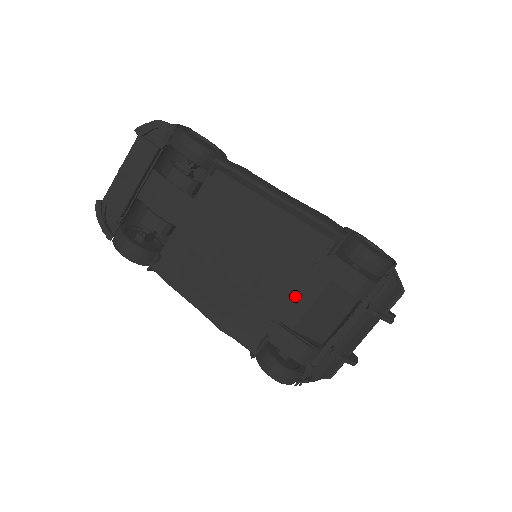
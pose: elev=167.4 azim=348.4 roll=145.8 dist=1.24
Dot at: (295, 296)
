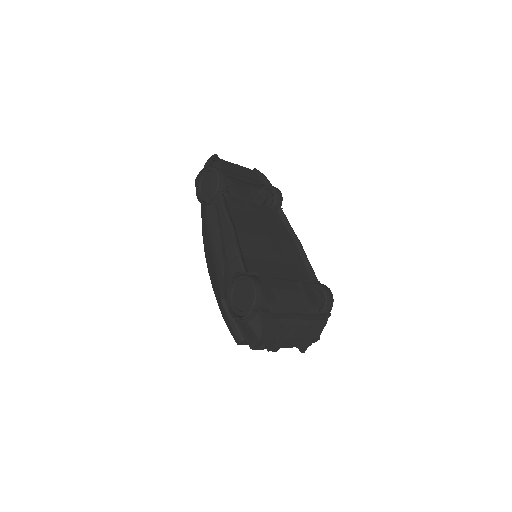
Dot at: (282, 276)
